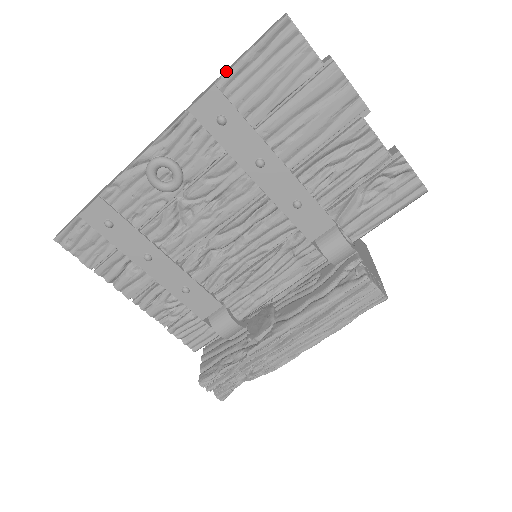
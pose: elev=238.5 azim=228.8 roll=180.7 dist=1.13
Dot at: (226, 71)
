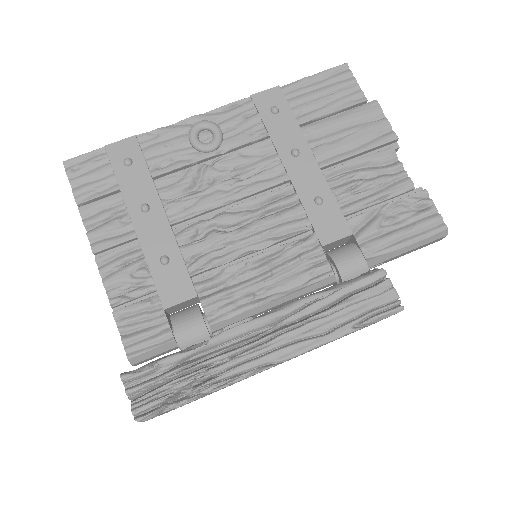
Dot at: (290, 85)
